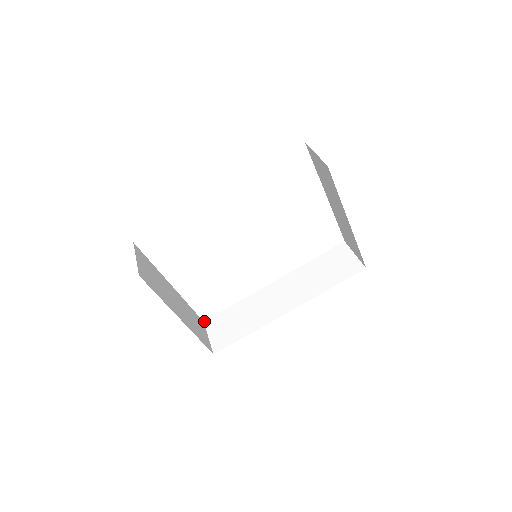
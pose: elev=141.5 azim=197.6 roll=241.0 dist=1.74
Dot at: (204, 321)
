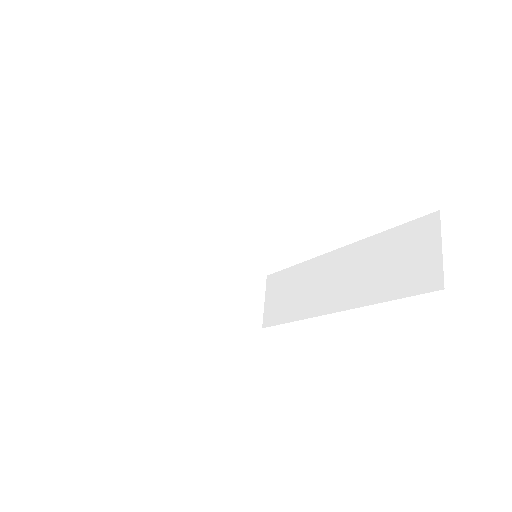
Dot at: (267, 276)
